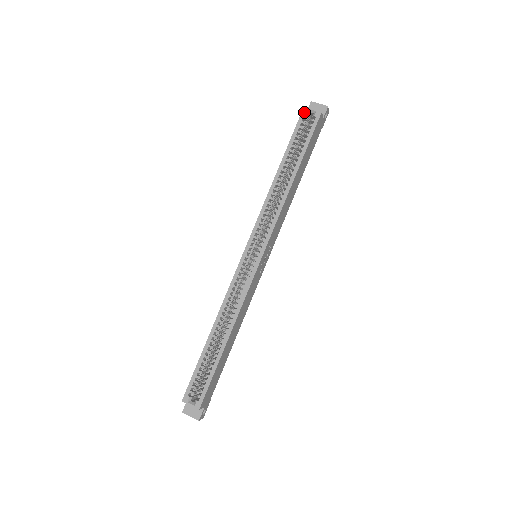
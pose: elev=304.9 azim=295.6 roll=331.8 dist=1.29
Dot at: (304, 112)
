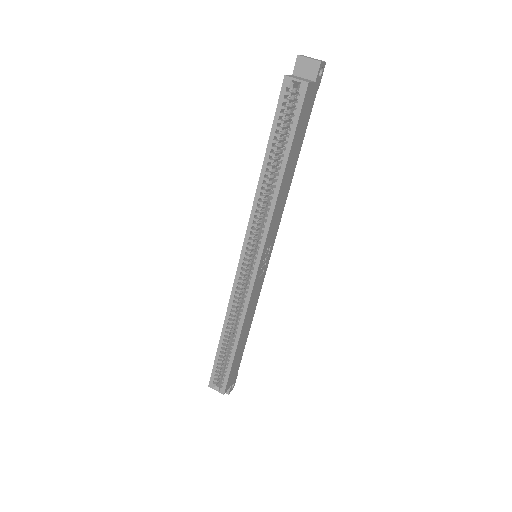
Dot at: (285, 85)
